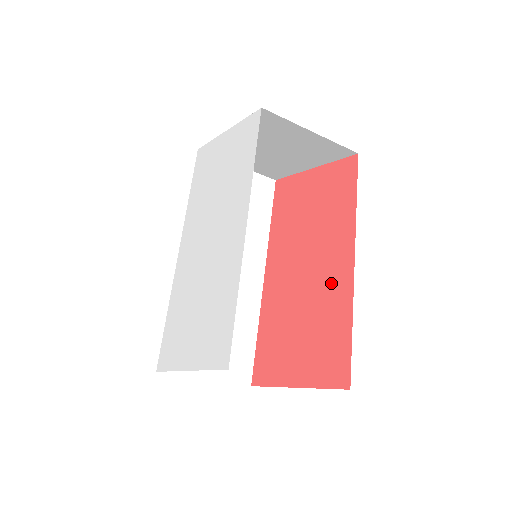
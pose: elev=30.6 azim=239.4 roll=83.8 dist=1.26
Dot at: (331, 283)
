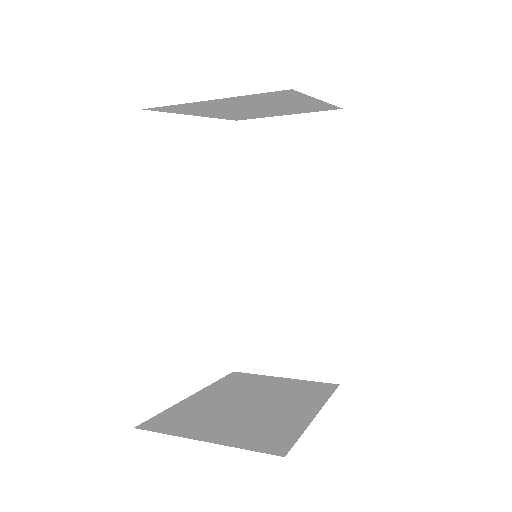
Dot at: occluded
